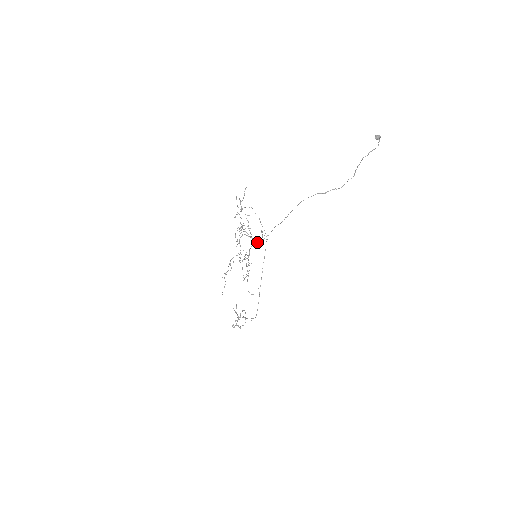
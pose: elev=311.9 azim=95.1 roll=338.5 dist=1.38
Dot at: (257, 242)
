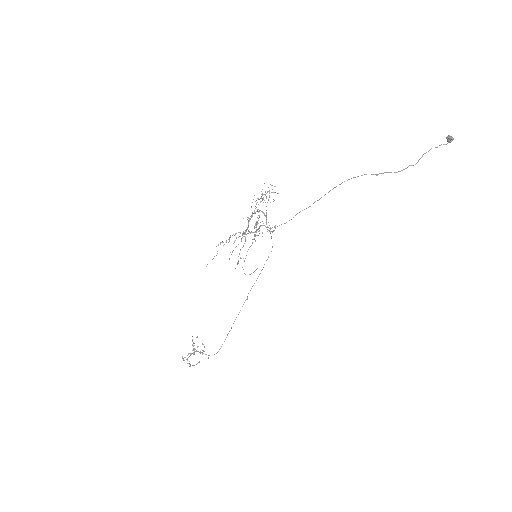
Dot at: occluded
